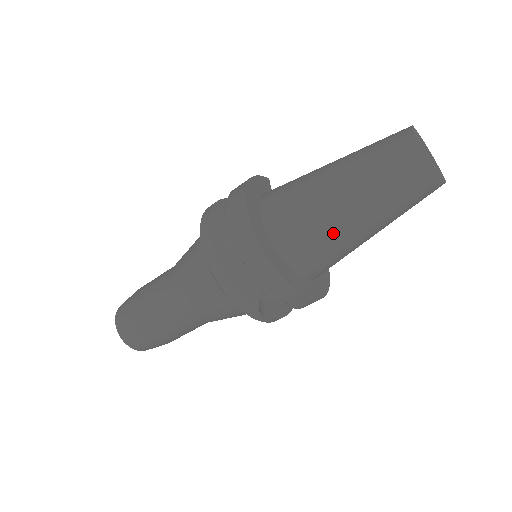
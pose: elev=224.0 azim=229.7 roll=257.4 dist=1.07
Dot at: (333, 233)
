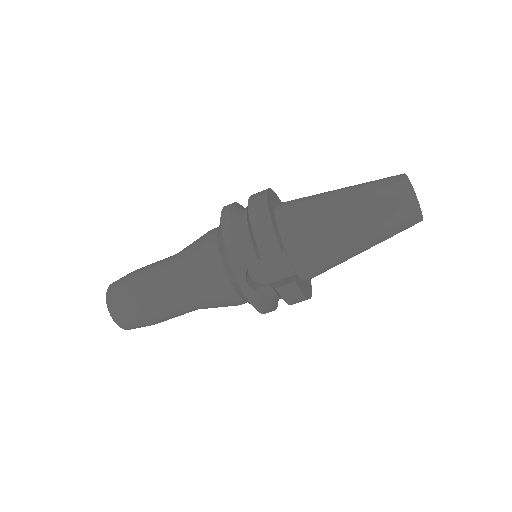
Dot at: (328, 224)
